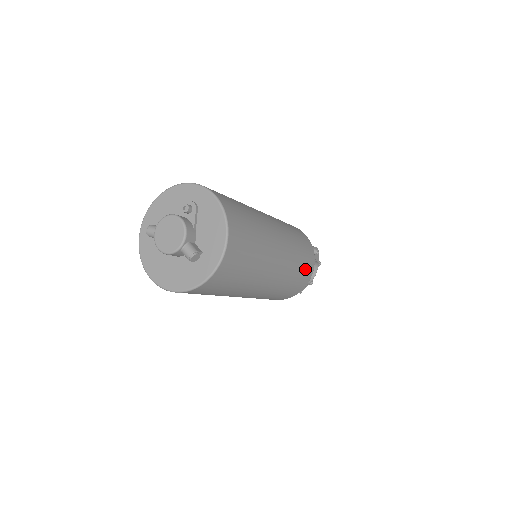
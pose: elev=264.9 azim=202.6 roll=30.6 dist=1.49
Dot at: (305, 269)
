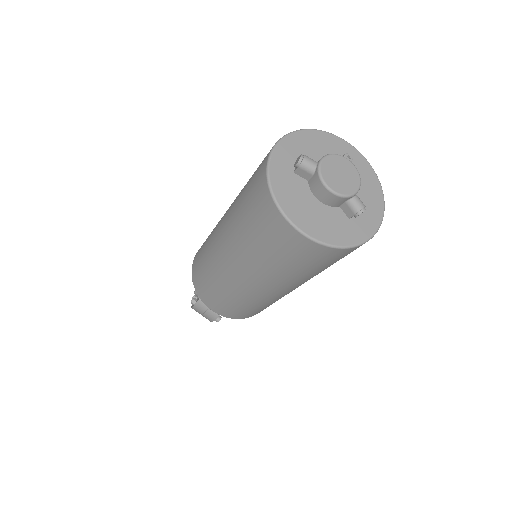
Dot at: occluded
